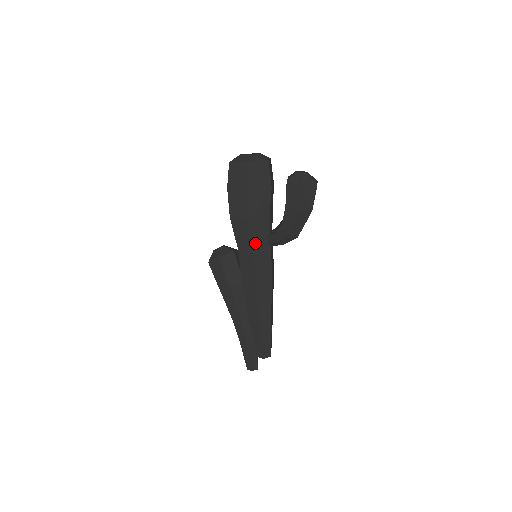
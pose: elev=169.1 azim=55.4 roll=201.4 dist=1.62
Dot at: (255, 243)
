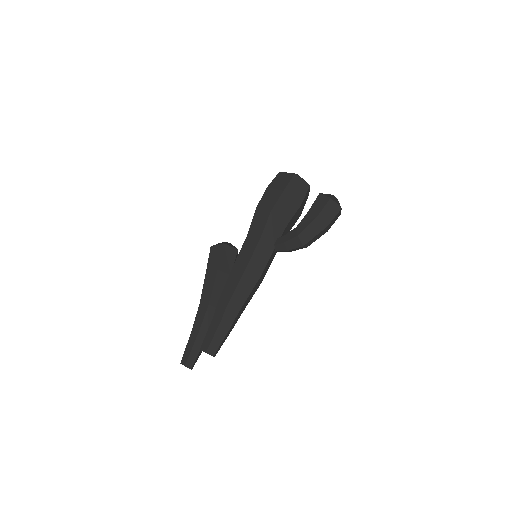
Dot at: (265, 235)
